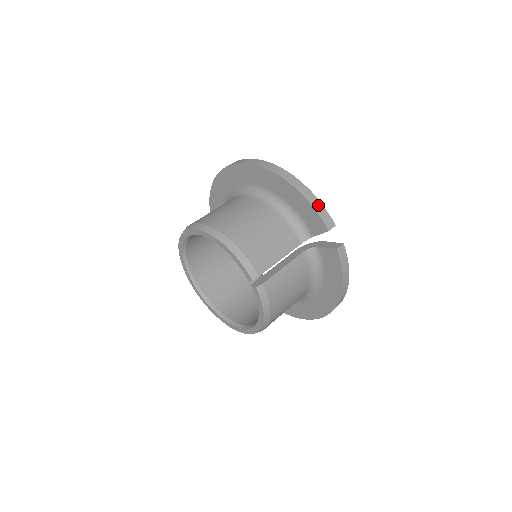
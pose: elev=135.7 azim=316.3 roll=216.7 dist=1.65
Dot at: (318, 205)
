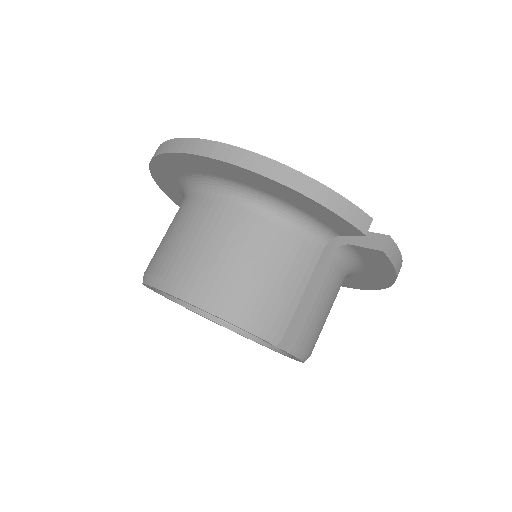
Dot at: (338, 203)
